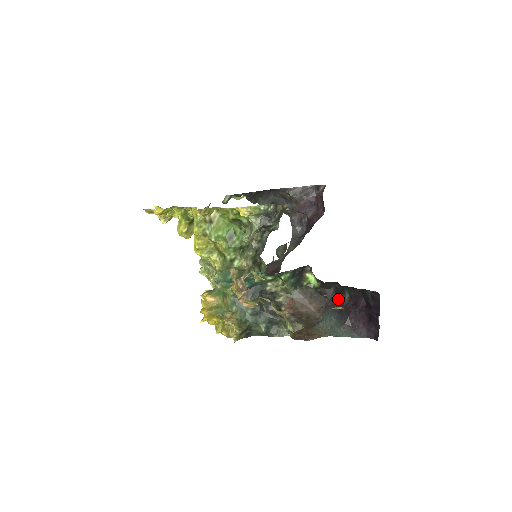
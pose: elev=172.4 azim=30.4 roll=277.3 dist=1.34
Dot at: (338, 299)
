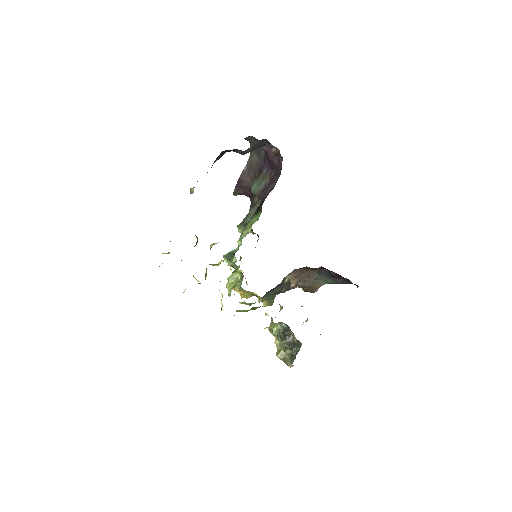
Dot at: (326, 269)
